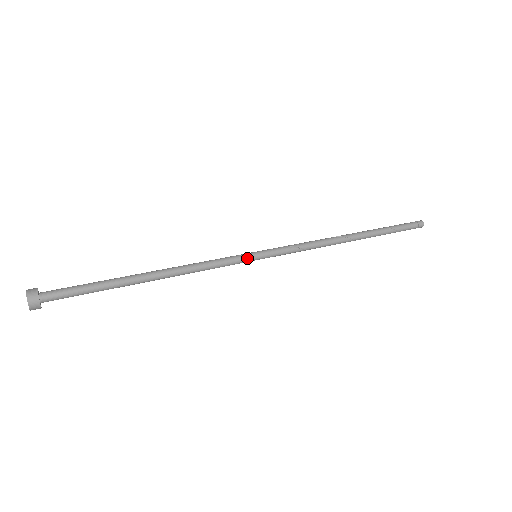
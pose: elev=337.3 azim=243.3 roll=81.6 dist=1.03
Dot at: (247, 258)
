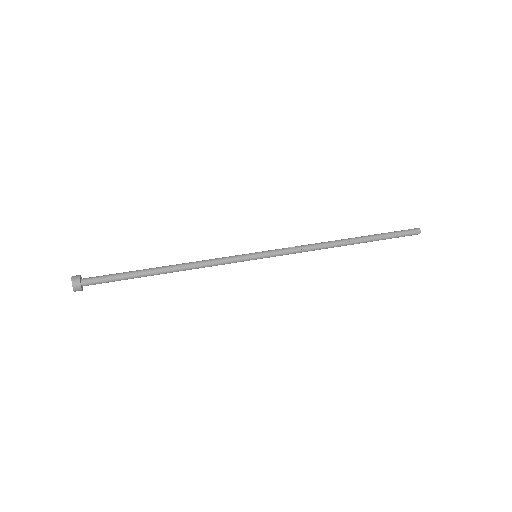
Dot at: (247, 255)
